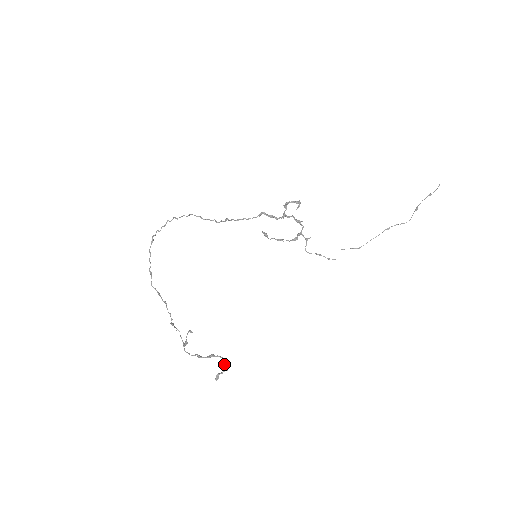
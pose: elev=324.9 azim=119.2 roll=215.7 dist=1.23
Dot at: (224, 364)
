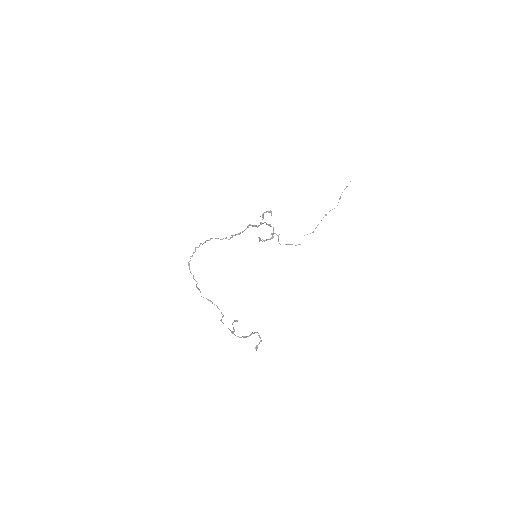
Dot at: occluded
